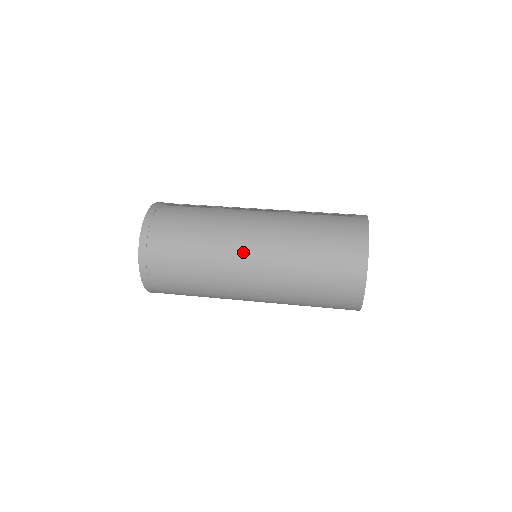
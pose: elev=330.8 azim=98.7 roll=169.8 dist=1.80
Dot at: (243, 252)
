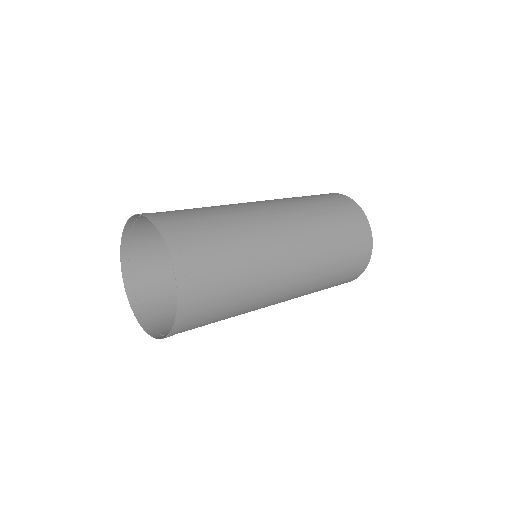
Dot at: (278, 229)
